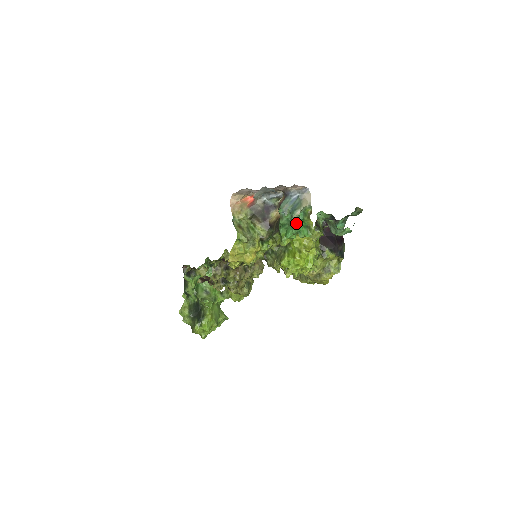
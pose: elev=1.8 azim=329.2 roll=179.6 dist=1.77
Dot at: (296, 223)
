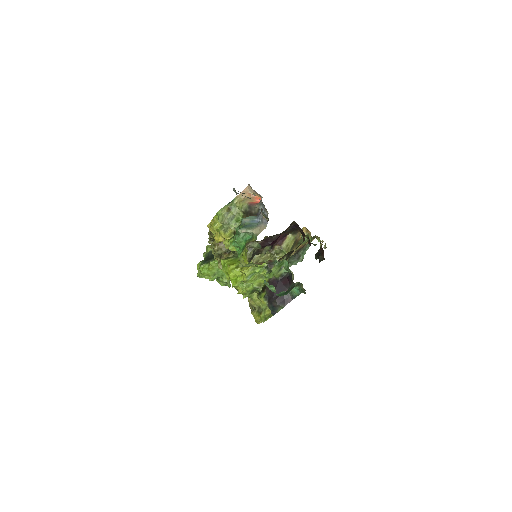
Dot at: (237, 237)
